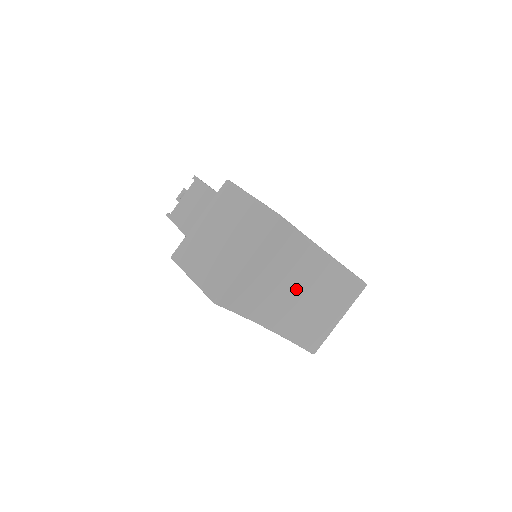
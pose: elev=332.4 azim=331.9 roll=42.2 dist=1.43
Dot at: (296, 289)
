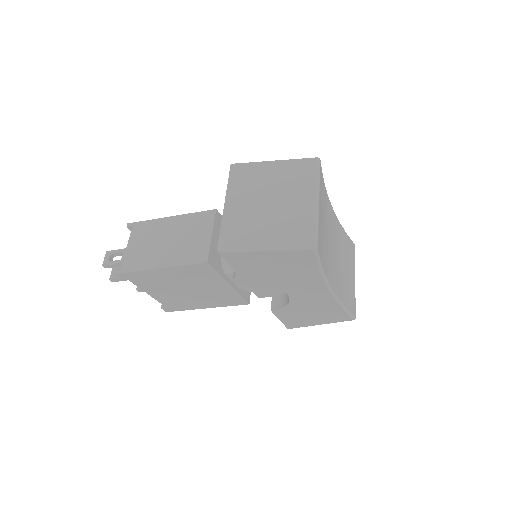
Dot at: (332, 245)
